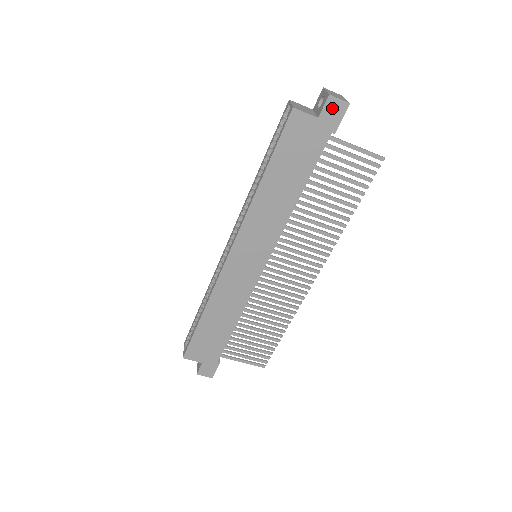
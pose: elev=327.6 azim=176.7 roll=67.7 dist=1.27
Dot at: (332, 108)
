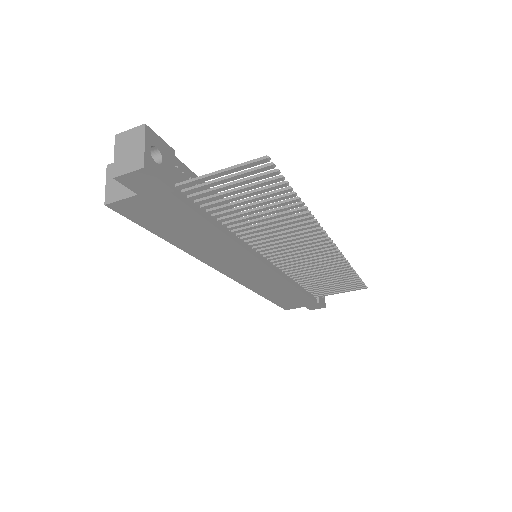
Dot at: (135, 182)
